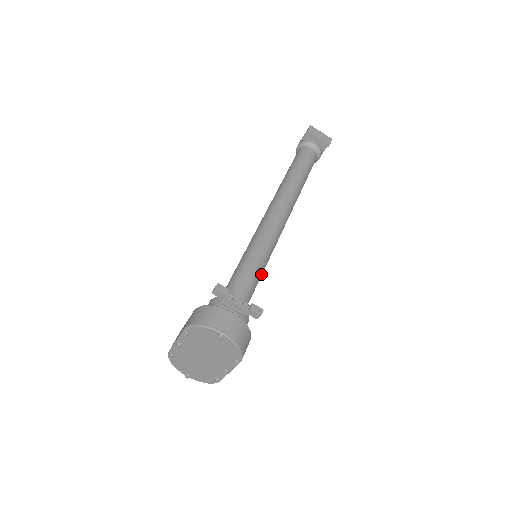
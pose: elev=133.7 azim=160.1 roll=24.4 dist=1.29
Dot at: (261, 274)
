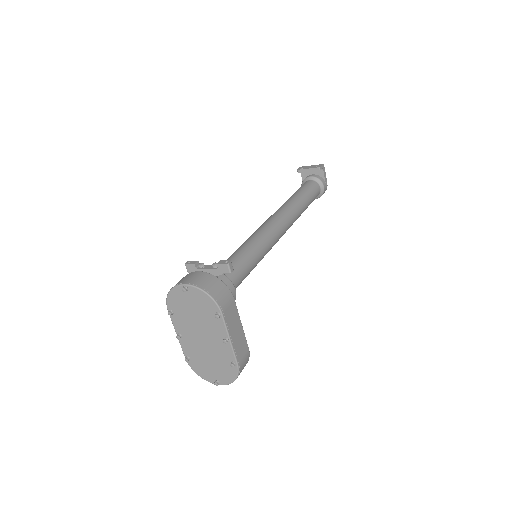
Dot at: (251, 257)
